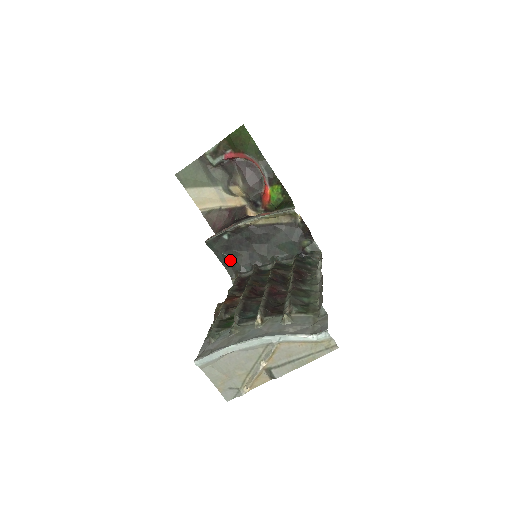
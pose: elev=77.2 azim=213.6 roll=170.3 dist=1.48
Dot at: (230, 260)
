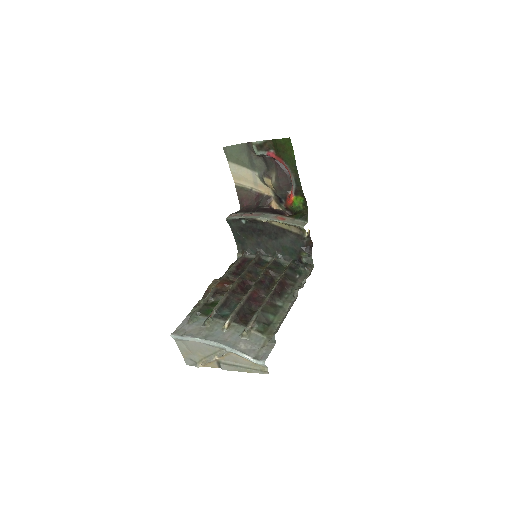
Dot at: (241, 239)
